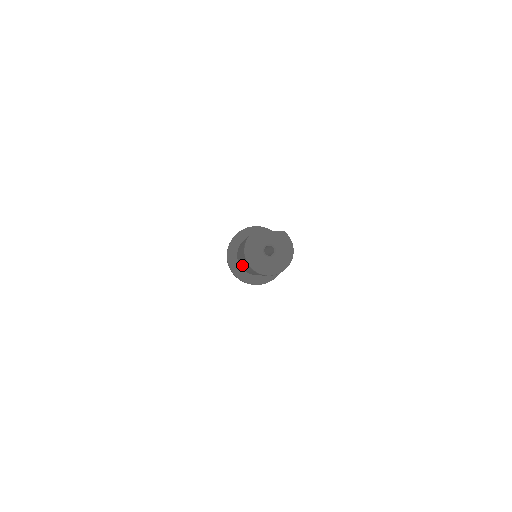
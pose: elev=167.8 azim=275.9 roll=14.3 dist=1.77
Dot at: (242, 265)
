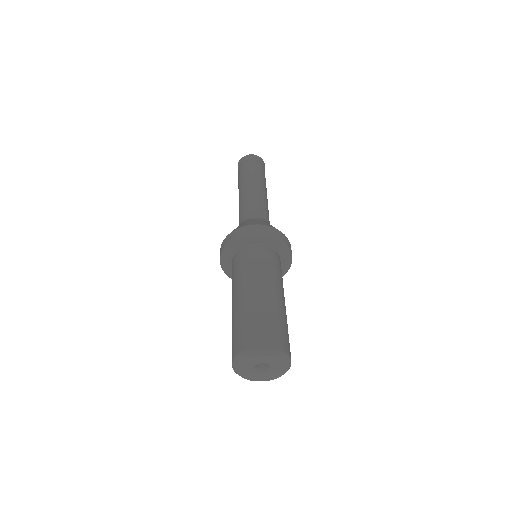
Dot at: occluded
